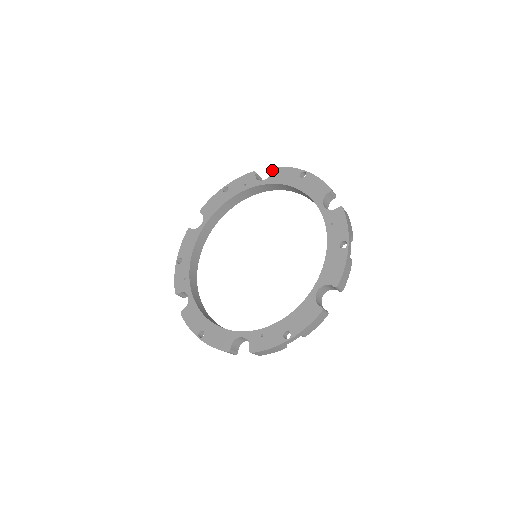
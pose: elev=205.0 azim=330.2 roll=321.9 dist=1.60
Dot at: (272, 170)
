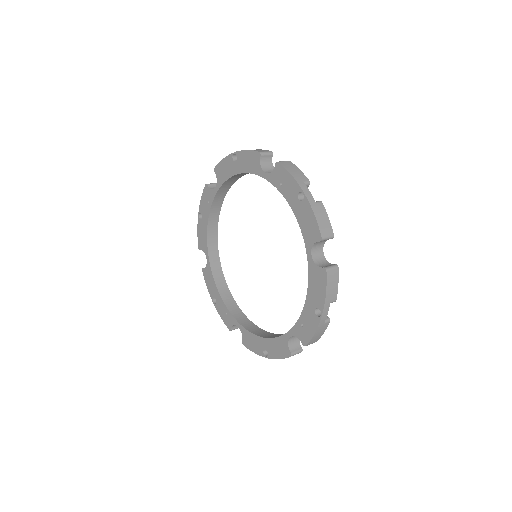
Dot at: occluded
